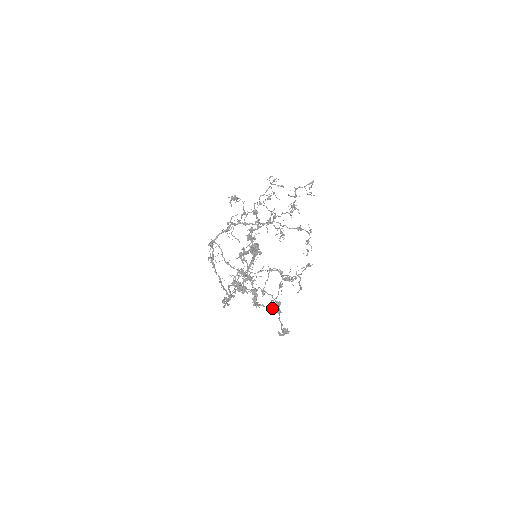
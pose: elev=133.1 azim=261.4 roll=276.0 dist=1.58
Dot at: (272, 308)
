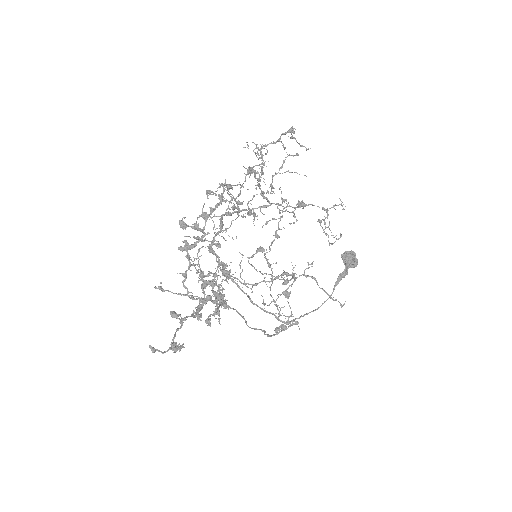
Dot at: (171, 314)
